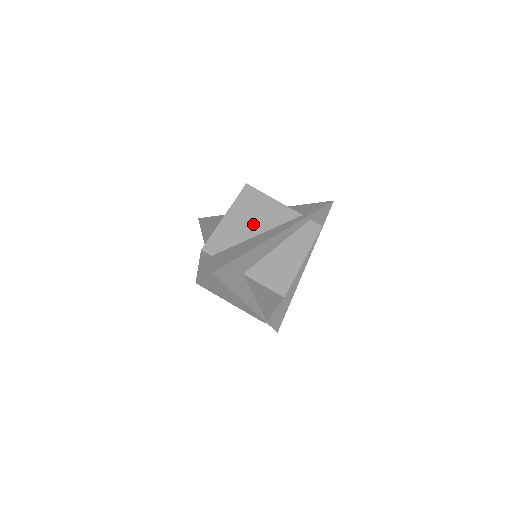
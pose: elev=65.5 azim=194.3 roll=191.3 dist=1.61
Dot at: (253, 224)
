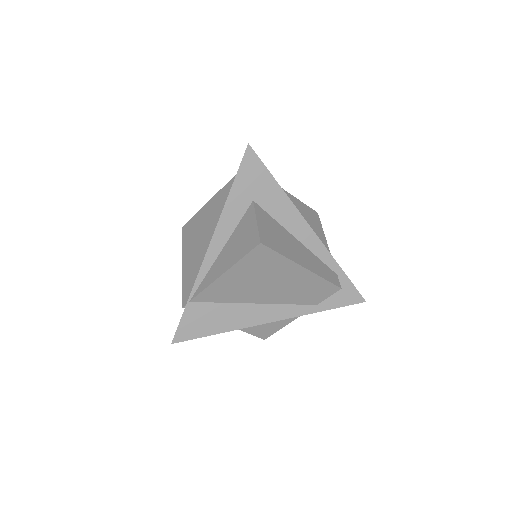
Dot at: occluded
